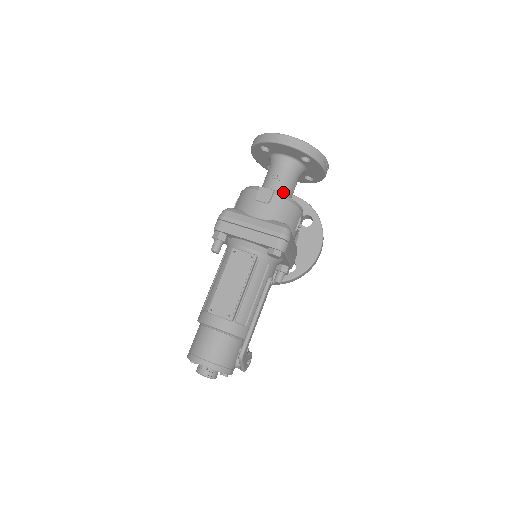
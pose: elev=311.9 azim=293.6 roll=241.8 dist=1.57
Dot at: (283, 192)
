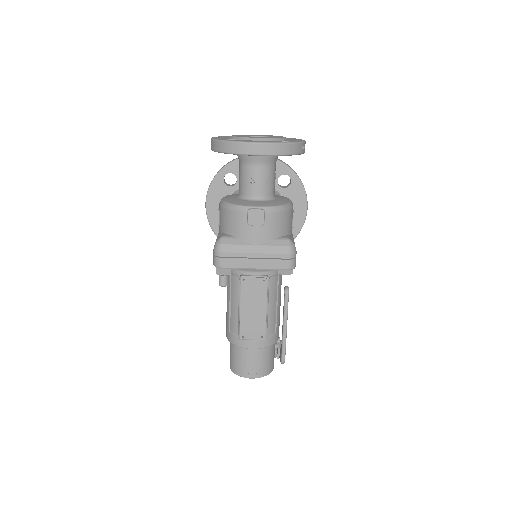
Dot at: (268, 194)
